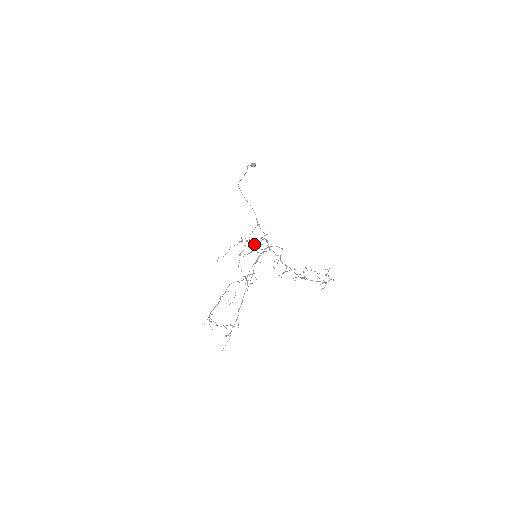
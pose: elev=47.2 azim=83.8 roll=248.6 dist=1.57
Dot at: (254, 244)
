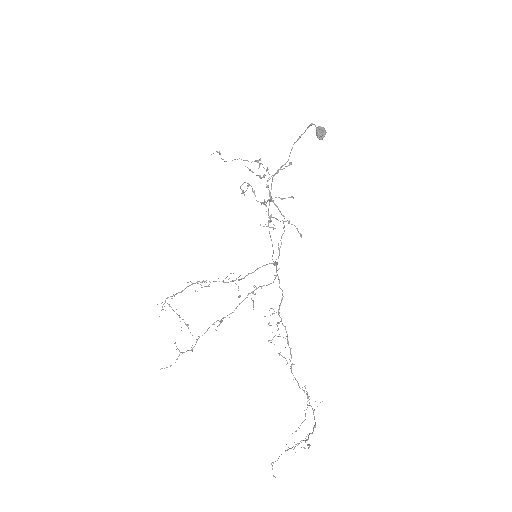
Dot at: (269, 200)
